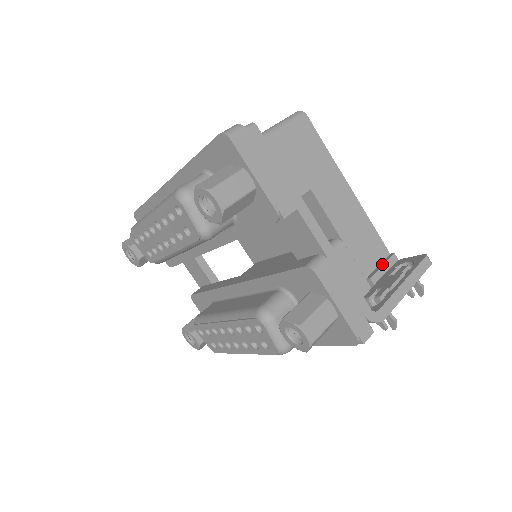
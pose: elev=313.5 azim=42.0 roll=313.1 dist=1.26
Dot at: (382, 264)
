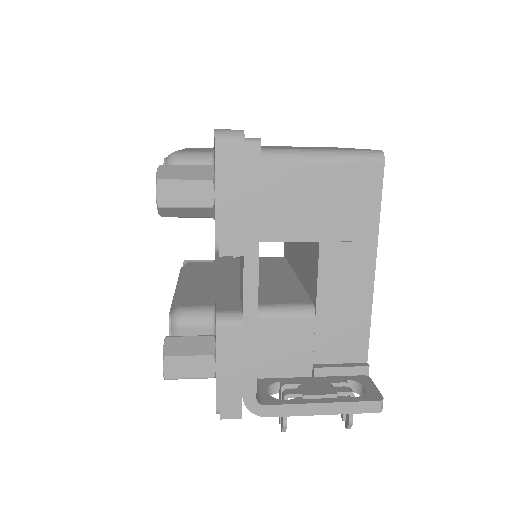
Dot at: (344, 365)
